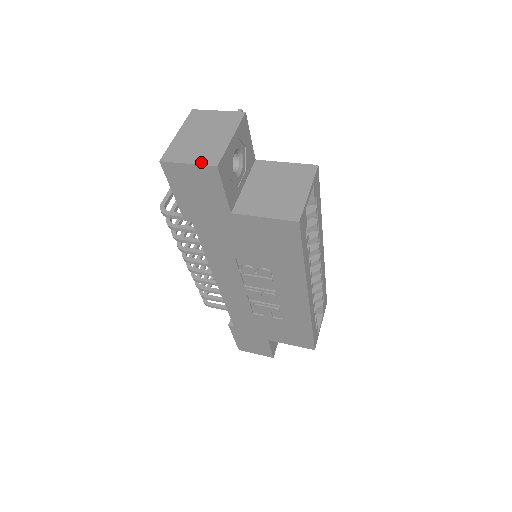
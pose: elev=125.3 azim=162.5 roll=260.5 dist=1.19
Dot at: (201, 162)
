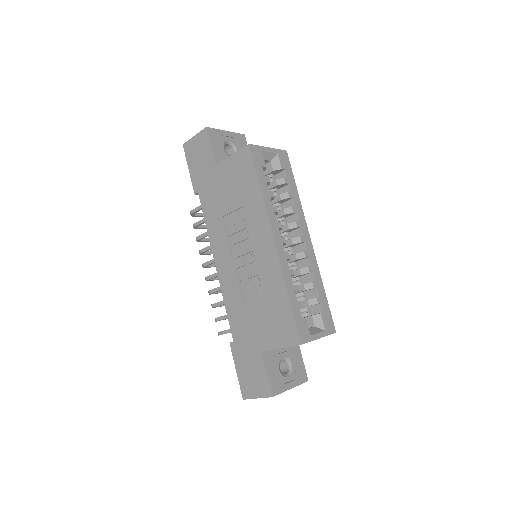
Dot at: (201, 132)
